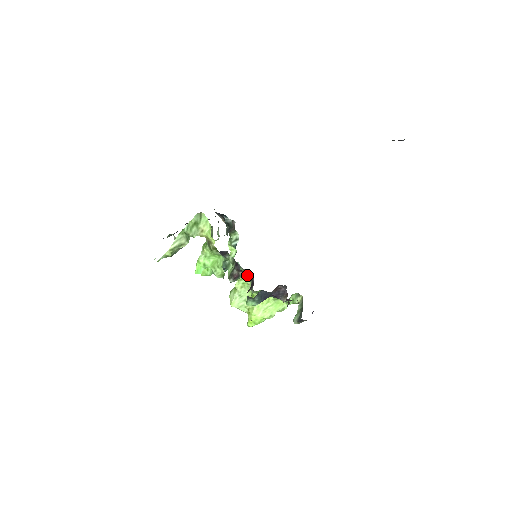
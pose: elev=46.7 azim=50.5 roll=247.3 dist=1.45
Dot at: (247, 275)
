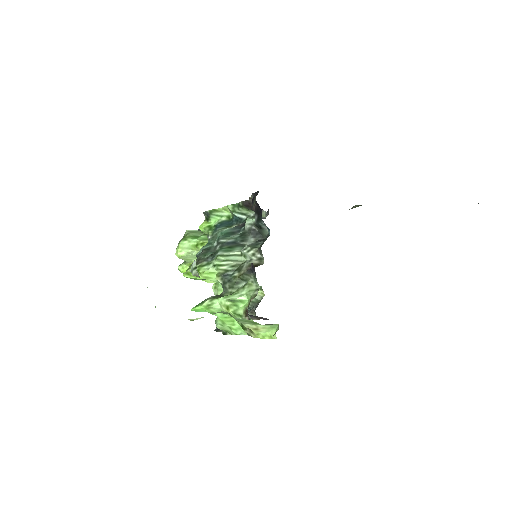
Dot at: occluded
